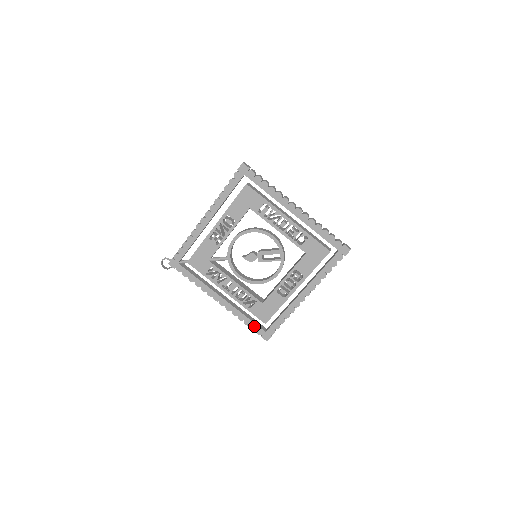
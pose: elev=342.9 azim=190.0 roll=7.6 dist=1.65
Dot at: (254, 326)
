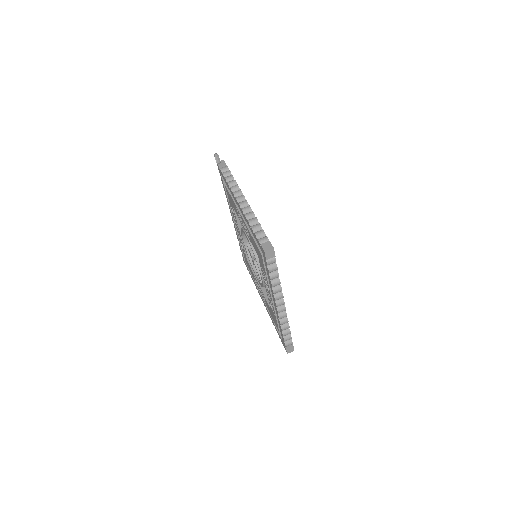
Dot at: (242, 251)
